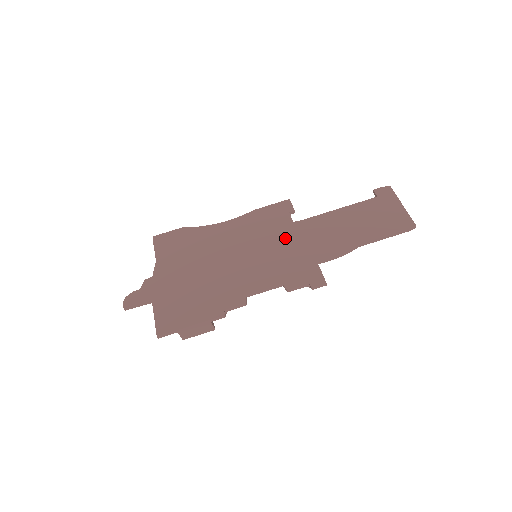
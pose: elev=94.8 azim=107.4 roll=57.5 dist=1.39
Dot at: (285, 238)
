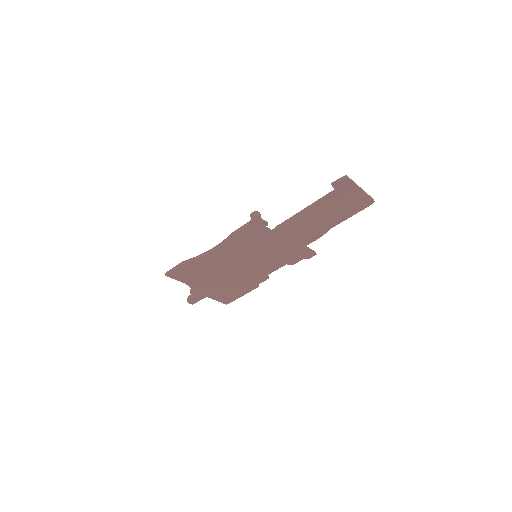
Dot at: (272, 244)
